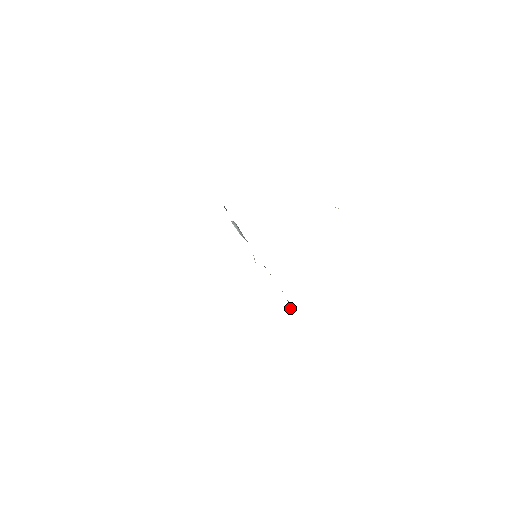
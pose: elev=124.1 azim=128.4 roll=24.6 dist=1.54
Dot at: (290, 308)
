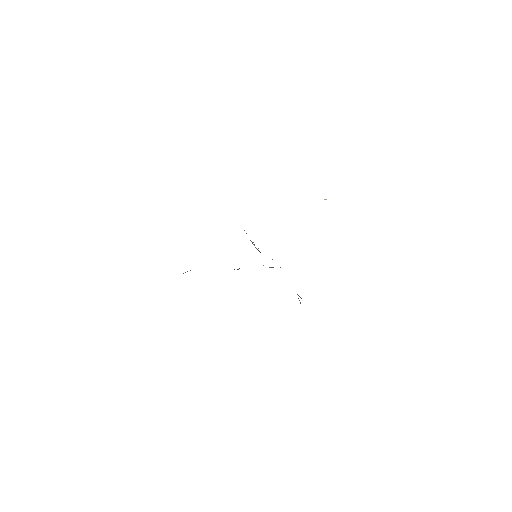
Dot at: (299, 300)
